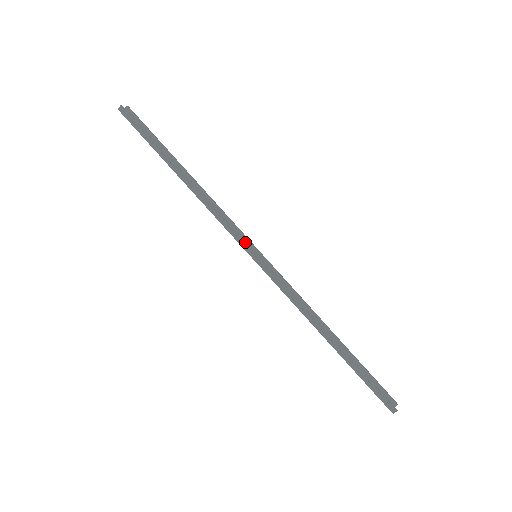
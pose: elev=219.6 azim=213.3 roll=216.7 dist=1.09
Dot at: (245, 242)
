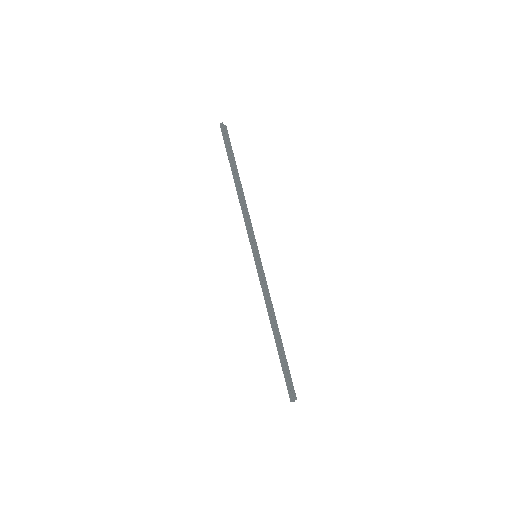
Dot at: occluded
